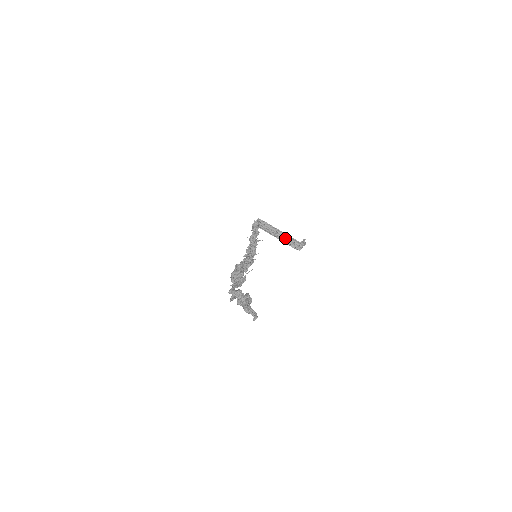
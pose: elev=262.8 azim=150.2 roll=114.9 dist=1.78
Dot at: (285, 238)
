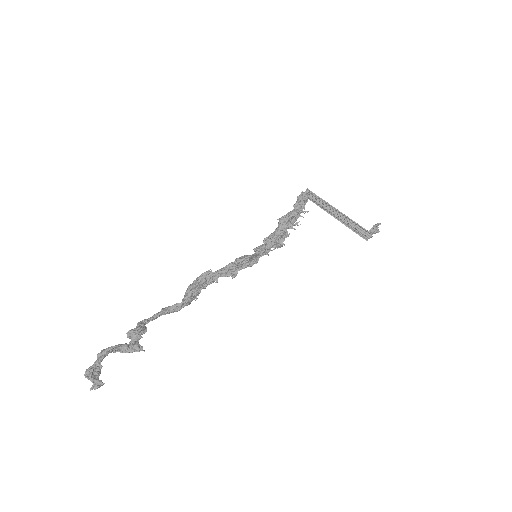
Dot at: (344, 220)
